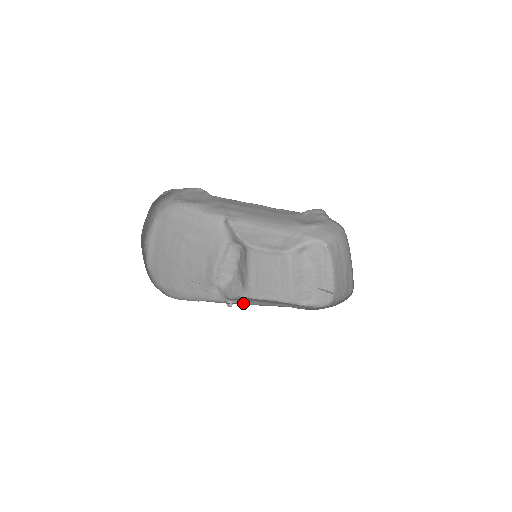
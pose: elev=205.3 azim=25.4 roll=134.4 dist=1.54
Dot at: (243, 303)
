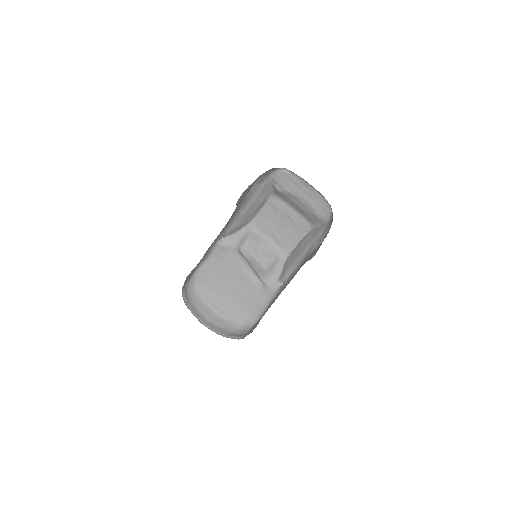
Dot at: (286, 278)
